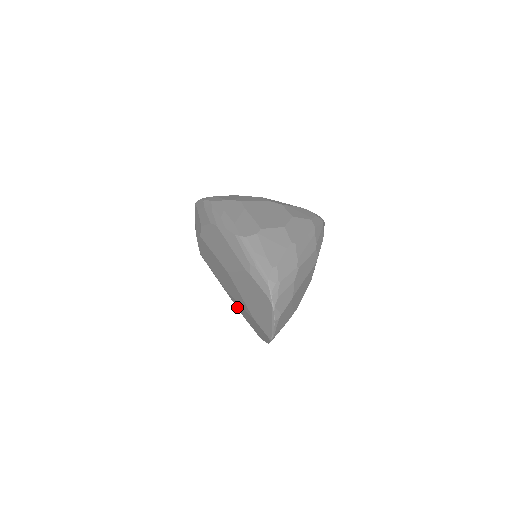
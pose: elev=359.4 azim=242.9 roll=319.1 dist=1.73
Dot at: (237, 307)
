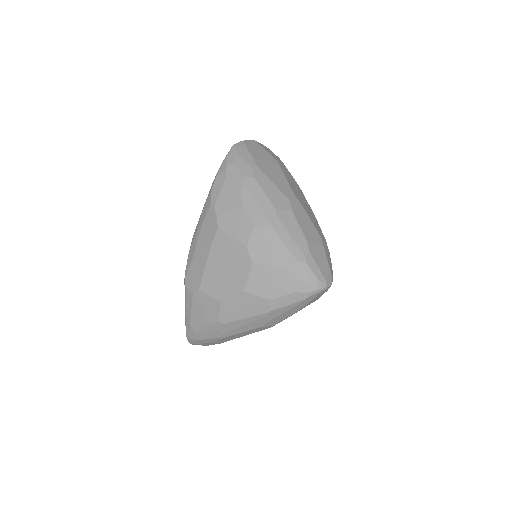
Dot at: occluded
